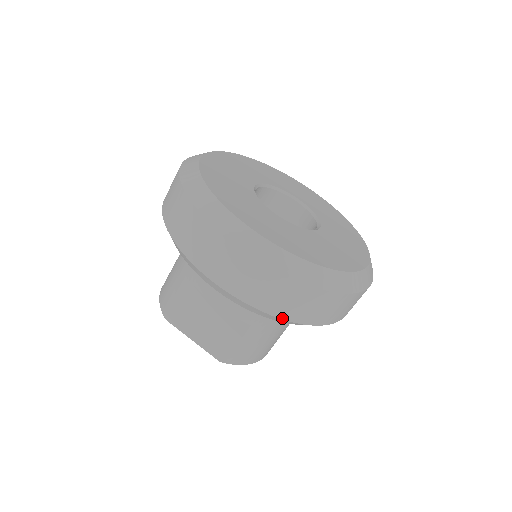
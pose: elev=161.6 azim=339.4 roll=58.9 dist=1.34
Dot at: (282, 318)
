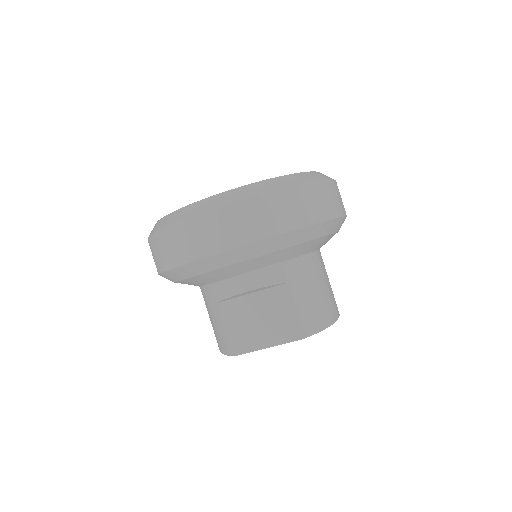
Dot at: (287, 231)
